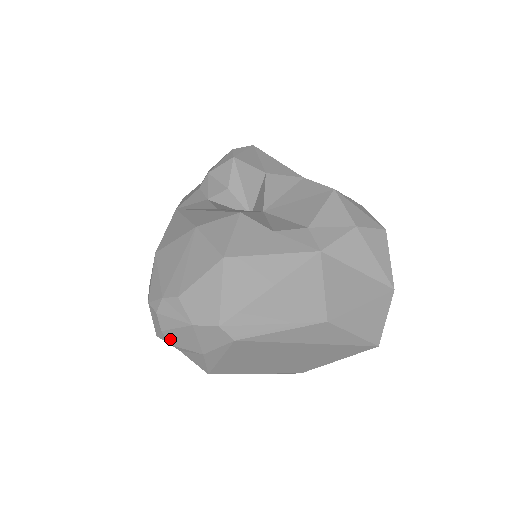
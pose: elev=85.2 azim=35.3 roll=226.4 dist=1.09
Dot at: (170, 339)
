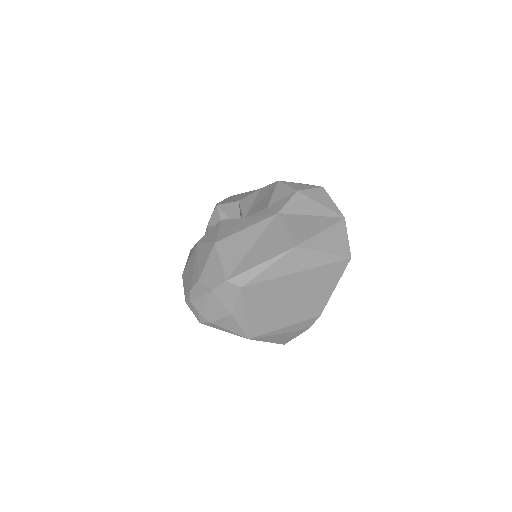
Dot at: (207, 317)
